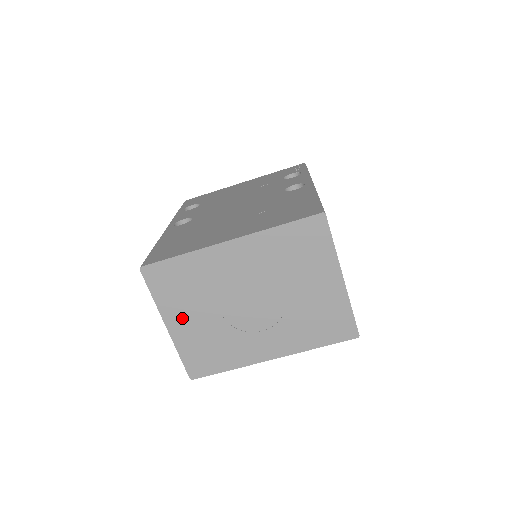
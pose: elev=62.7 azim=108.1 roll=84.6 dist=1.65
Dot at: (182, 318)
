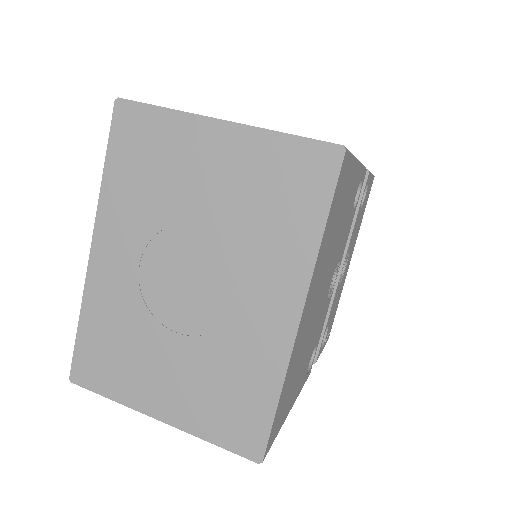
Dot at: (158, 390)
